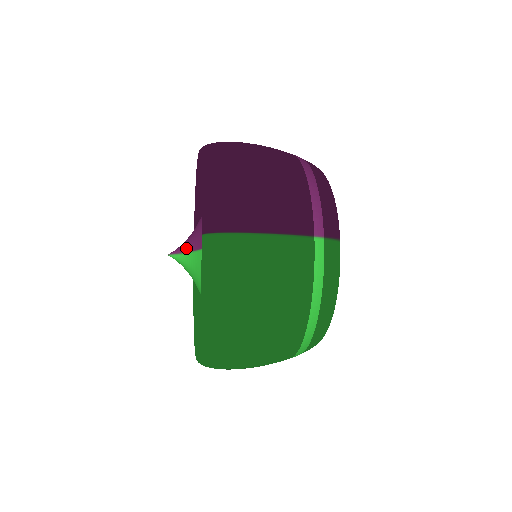
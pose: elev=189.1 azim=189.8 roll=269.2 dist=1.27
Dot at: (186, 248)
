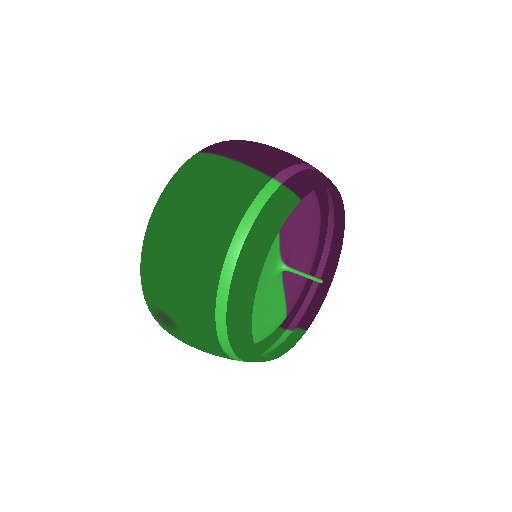
Dot at: occluded
